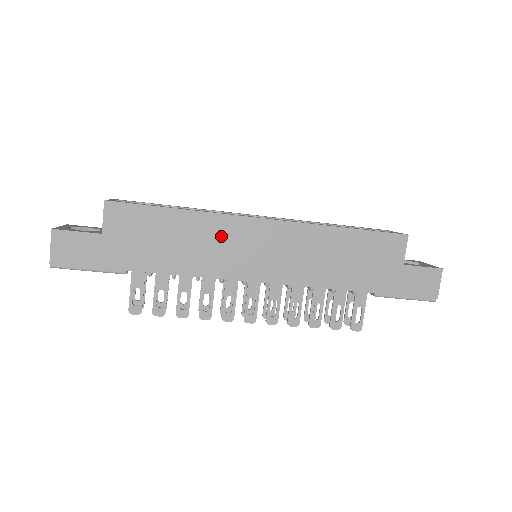
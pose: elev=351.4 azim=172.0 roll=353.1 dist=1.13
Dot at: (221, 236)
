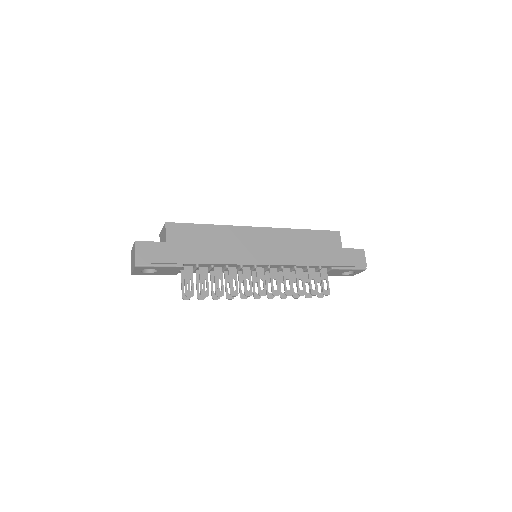
Dot at: (237, 239)
